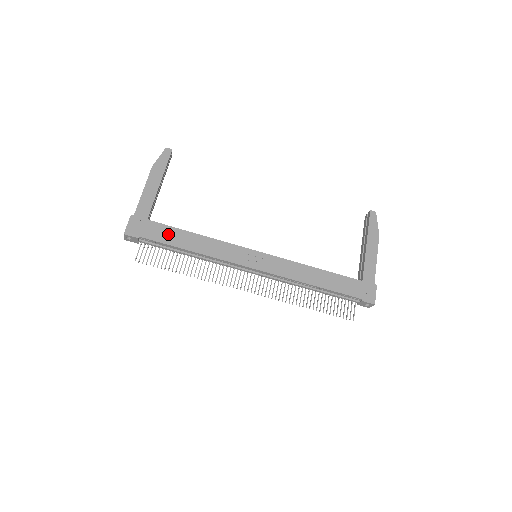
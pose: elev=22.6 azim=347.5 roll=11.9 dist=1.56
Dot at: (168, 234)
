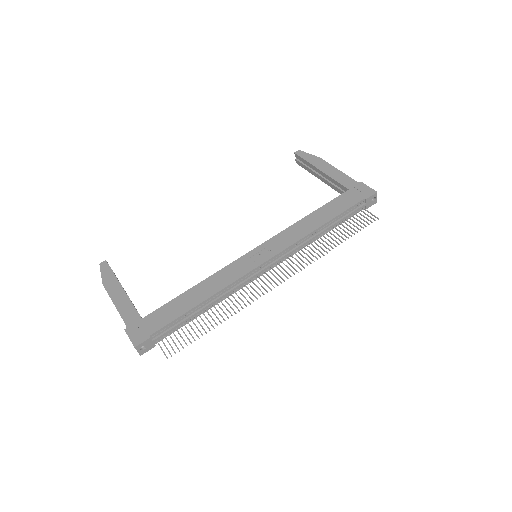
Dot at: (171, 310)
